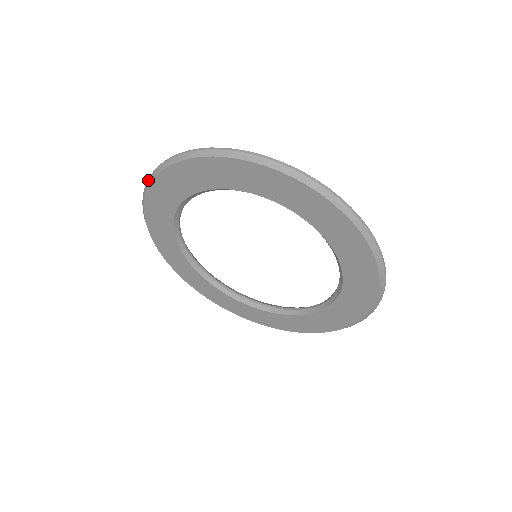
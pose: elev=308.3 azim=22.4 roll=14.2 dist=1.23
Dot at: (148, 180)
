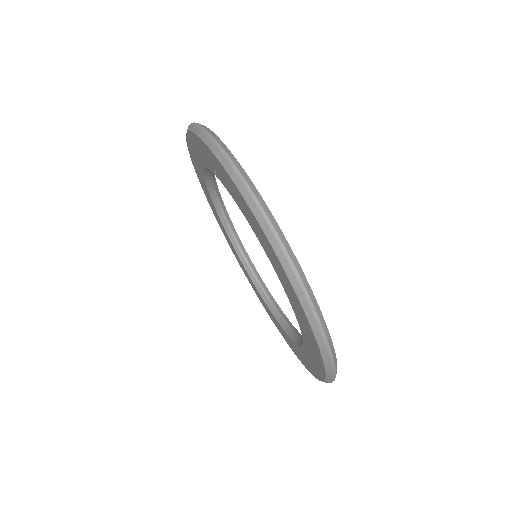
Dot at: (220, 153)
